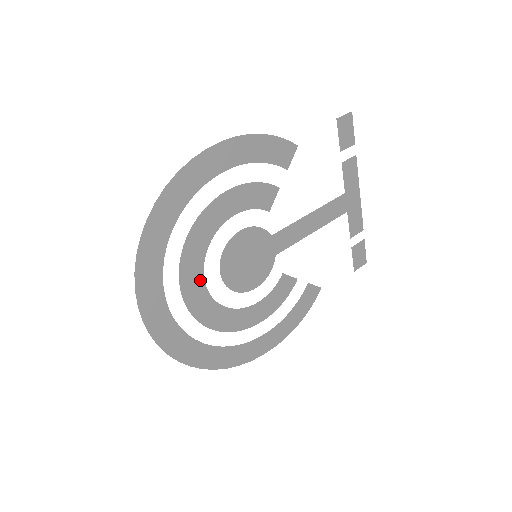
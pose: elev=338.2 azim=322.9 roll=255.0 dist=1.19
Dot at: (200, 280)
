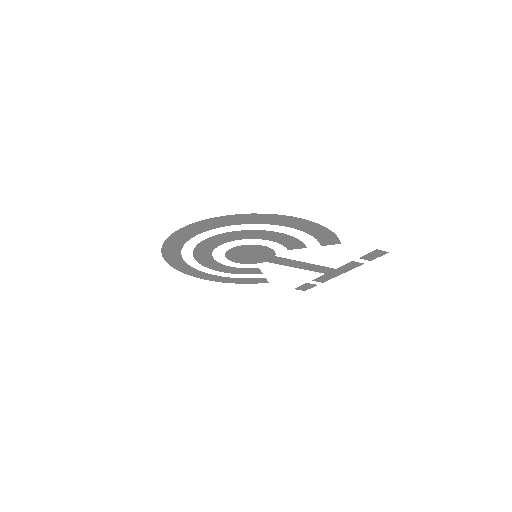
Dot at: (216, 245)
